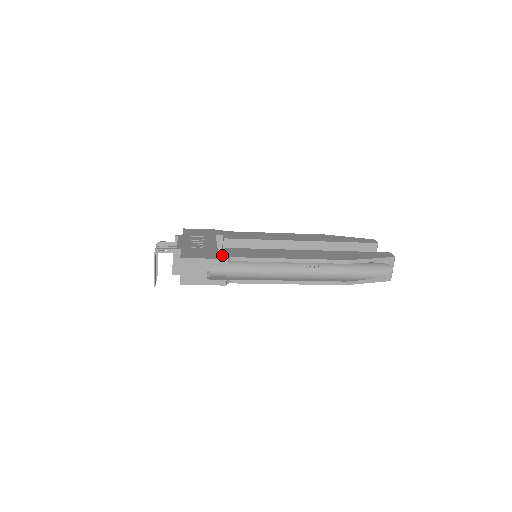
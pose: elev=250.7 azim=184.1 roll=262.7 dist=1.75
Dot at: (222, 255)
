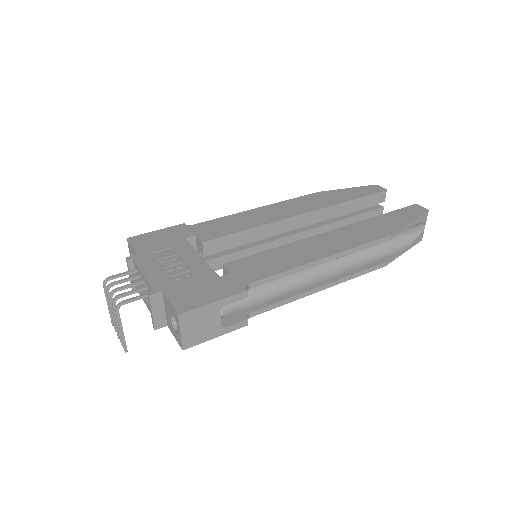
Dot at: (233, 284)
